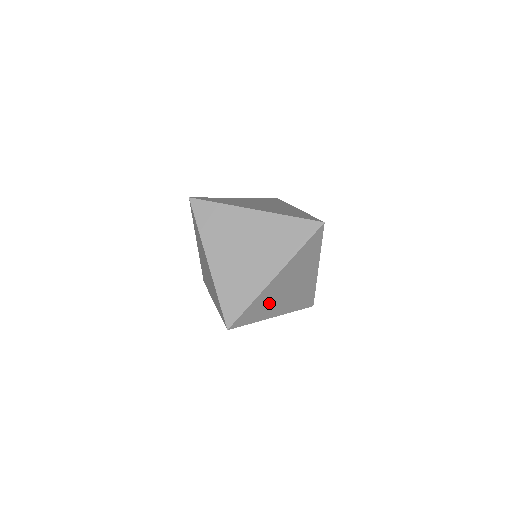
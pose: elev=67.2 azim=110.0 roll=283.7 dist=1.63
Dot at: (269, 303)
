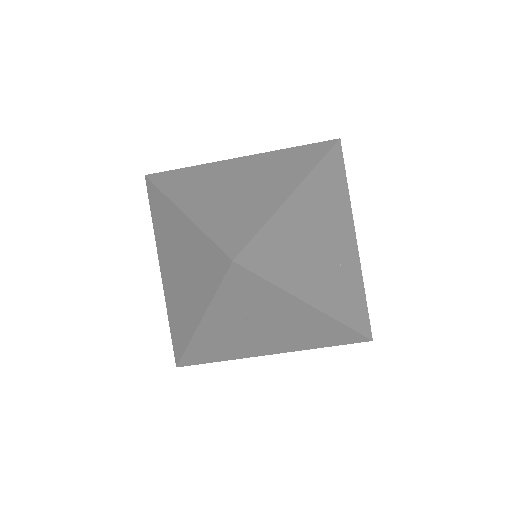
Dot at: (297, 254)
